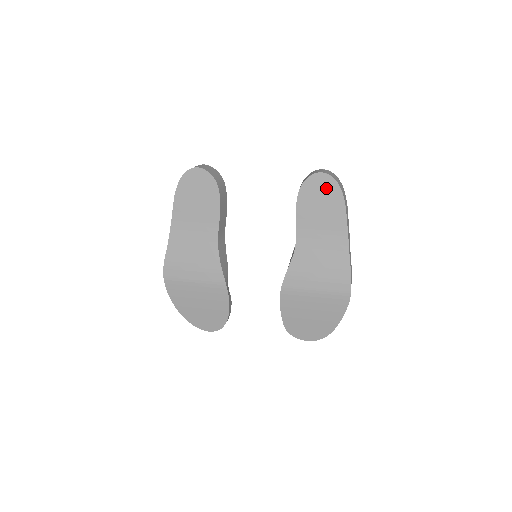
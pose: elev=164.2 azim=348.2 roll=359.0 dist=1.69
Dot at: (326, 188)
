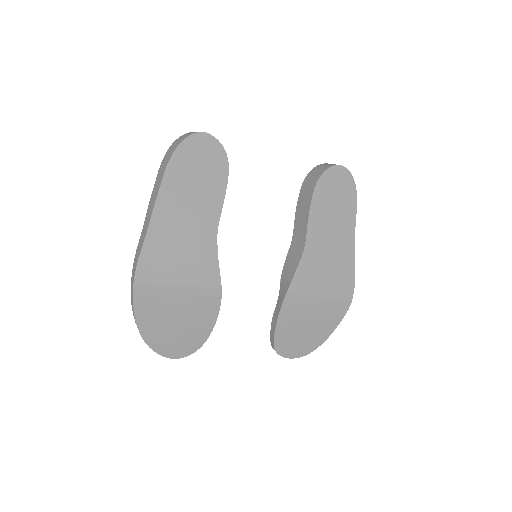
Dot at: (343, 183)
